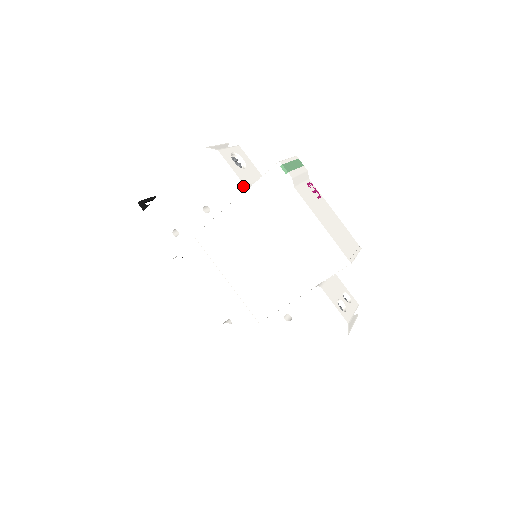
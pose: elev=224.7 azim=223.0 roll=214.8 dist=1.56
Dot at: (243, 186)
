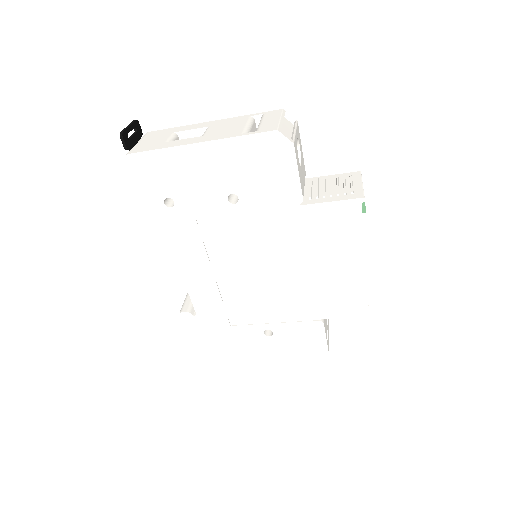
Dot at: (301, 199)
